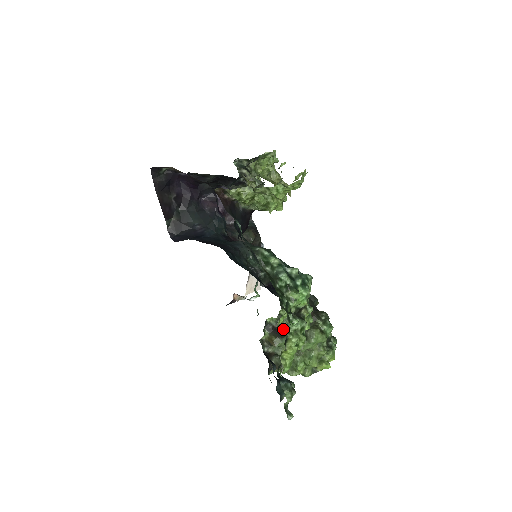
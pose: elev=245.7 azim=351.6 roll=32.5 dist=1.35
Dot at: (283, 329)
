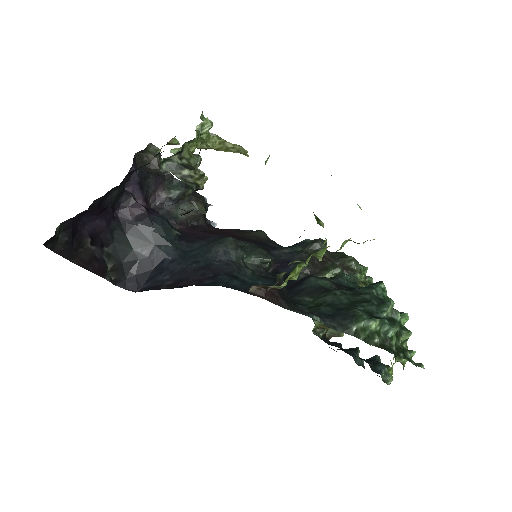
Dot at: occluded
